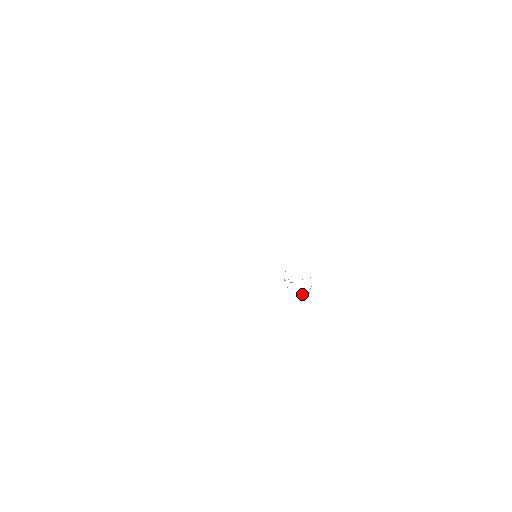
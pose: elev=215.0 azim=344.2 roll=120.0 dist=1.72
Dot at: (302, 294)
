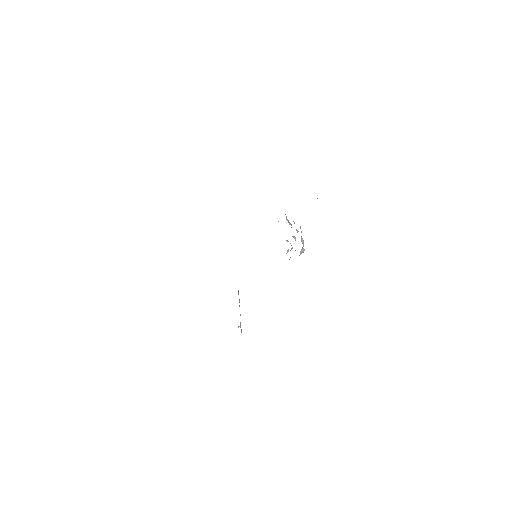
Dot at: (301, 253)
